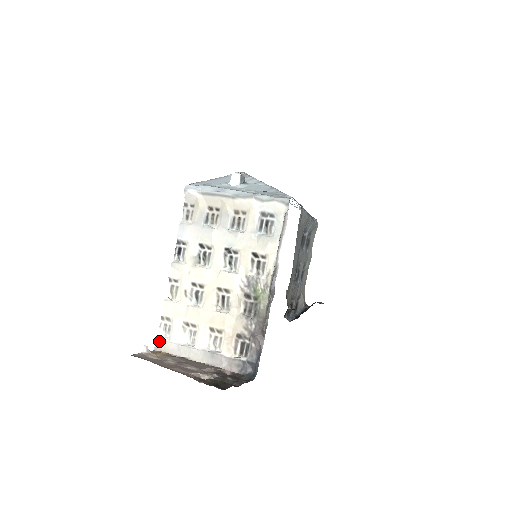
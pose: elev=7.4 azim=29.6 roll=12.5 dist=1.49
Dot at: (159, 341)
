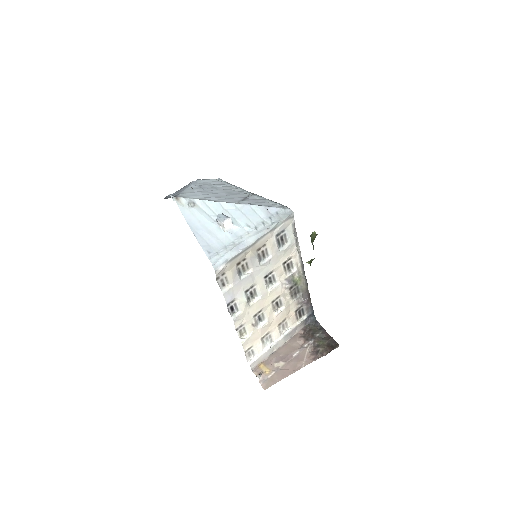
Dot at: (253, 364)
